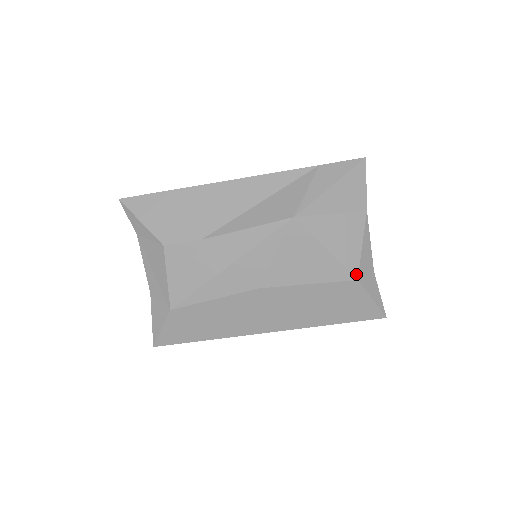
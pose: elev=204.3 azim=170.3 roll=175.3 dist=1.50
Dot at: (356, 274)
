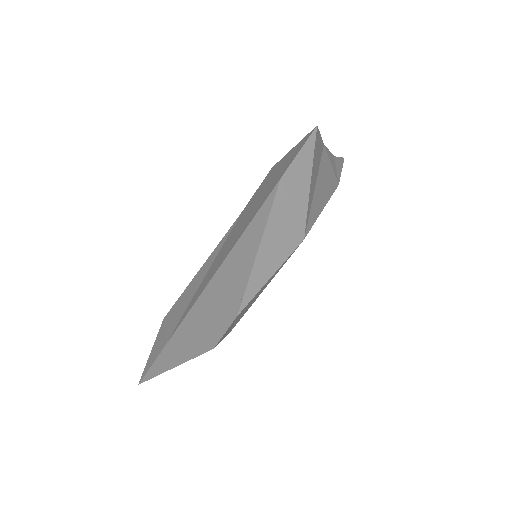
Dot at: (337, 184)
